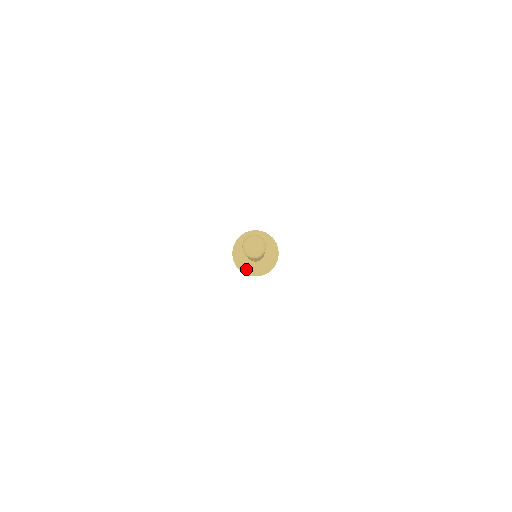
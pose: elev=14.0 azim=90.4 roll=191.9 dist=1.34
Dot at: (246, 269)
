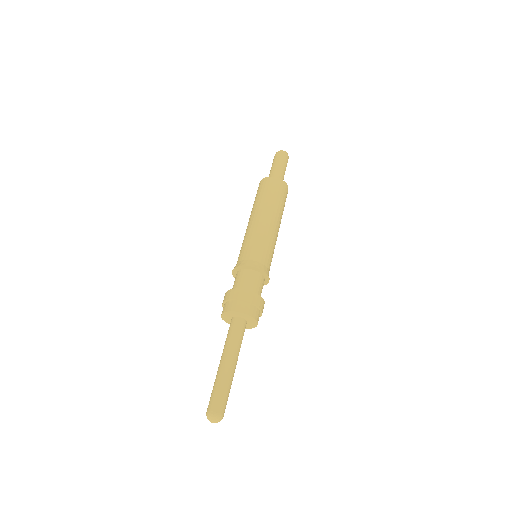
Dot at: occluded
